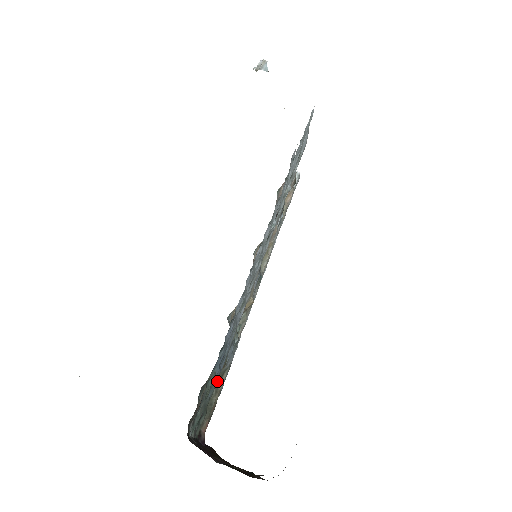
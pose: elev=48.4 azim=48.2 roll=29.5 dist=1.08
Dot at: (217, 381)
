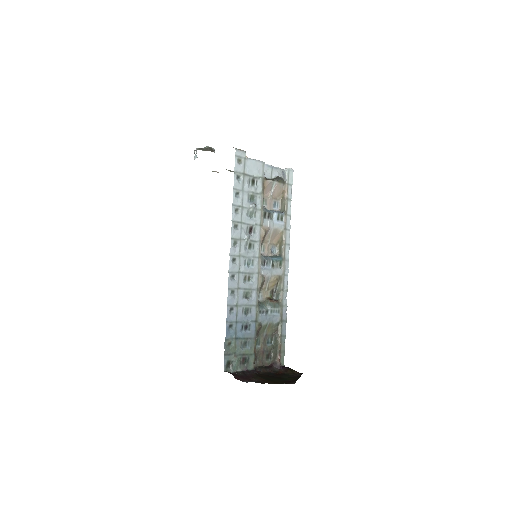
Dot at: (276, 332)
